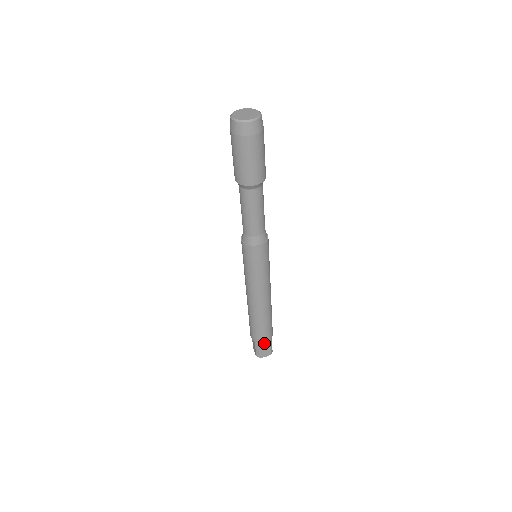
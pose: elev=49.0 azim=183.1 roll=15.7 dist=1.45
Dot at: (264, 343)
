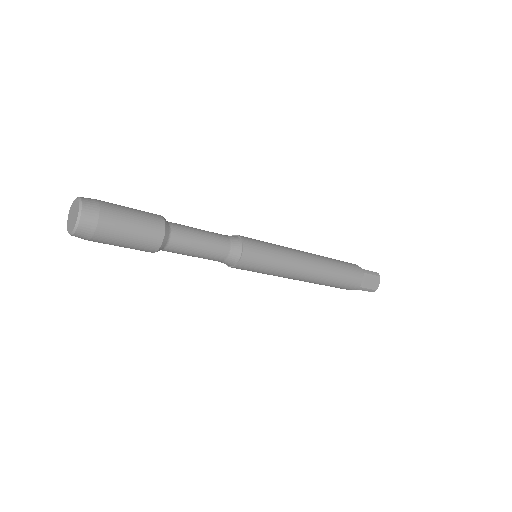
Dot at: (363, 280)
